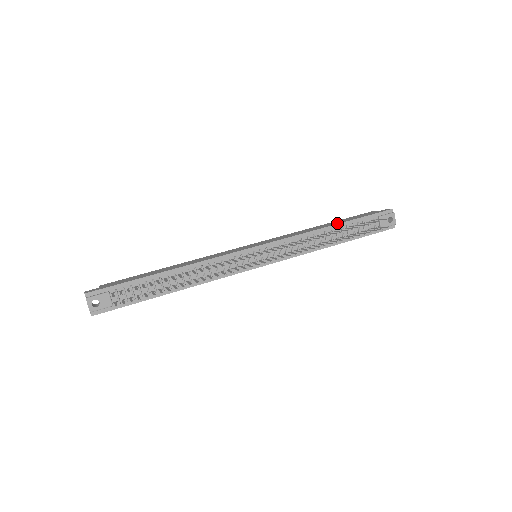
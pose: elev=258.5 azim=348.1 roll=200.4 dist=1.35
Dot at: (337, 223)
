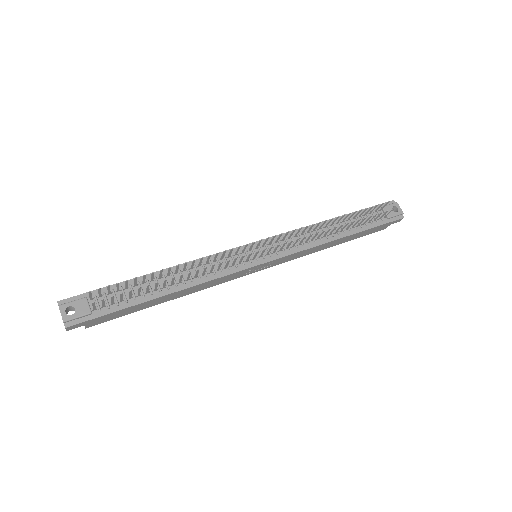
Dot at: occluded
